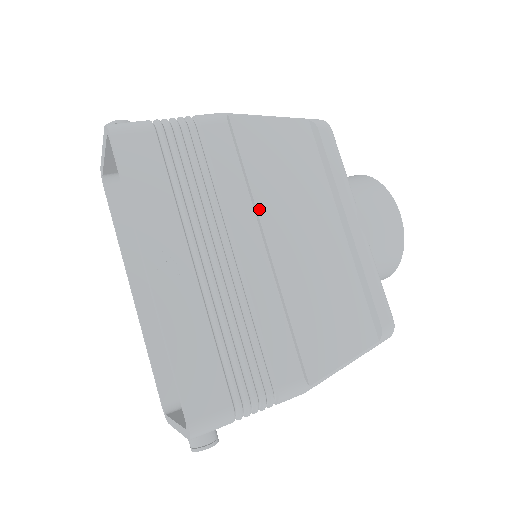
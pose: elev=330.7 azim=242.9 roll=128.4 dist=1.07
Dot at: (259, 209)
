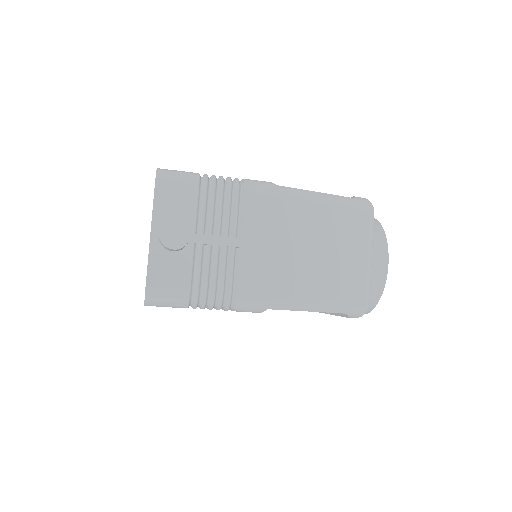
Dot at: occluded
